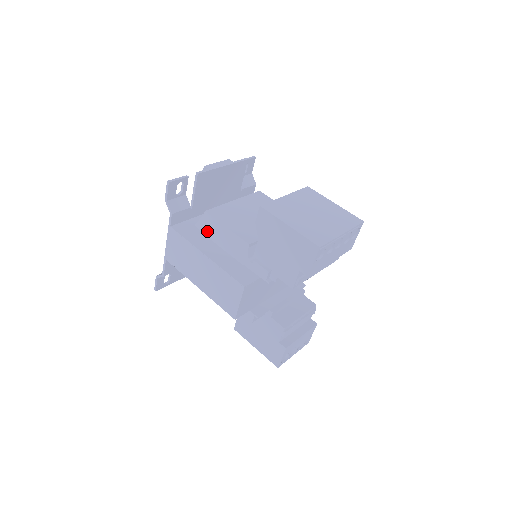
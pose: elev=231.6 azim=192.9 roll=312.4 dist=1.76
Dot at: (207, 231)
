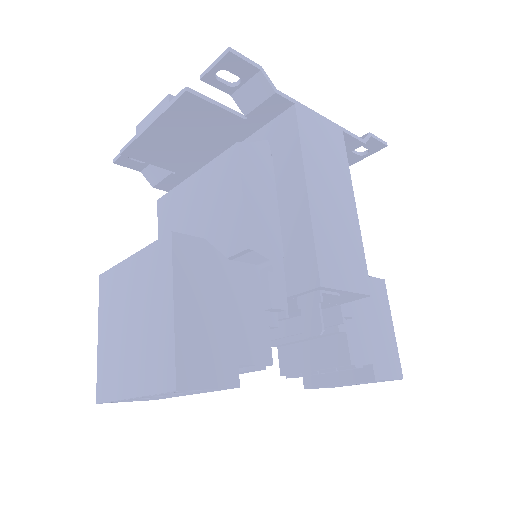
Dot at: occluded
